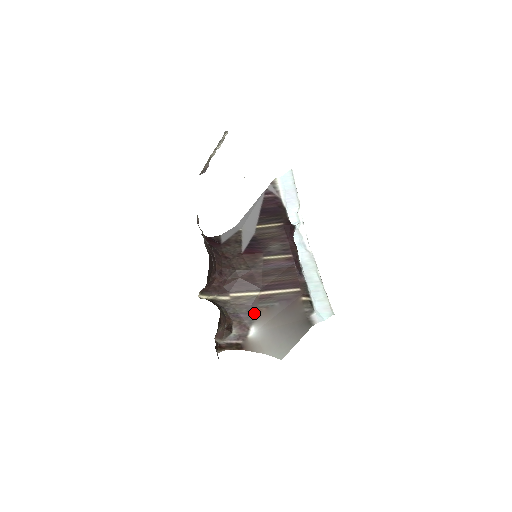
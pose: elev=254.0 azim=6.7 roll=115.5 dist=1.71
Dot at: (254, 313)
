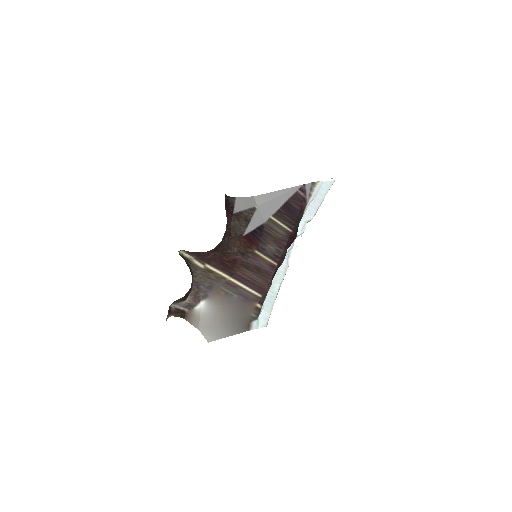
Dot at: (213, 291)
